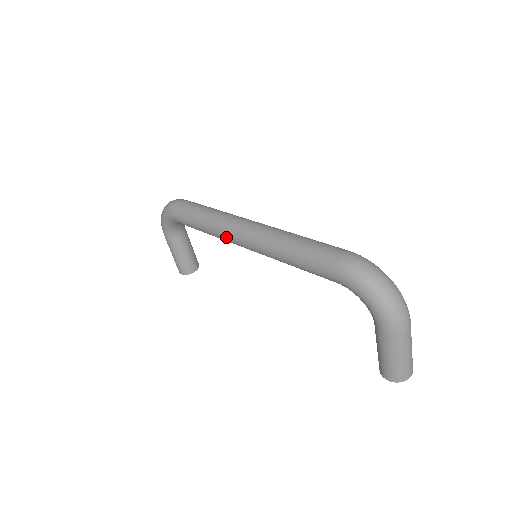
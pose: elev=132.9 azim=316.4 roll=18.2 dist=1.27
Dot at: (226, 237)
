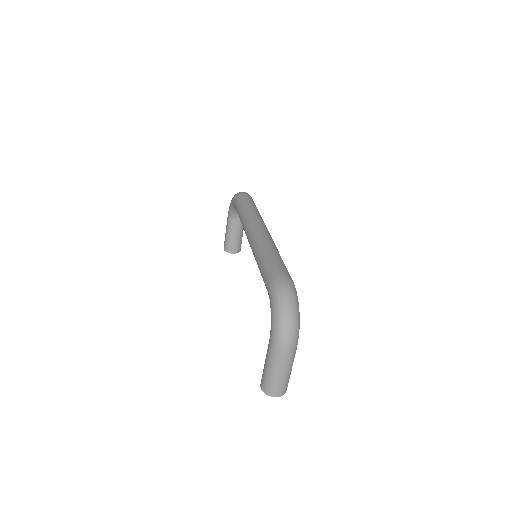
Dot at: (245, 230)
